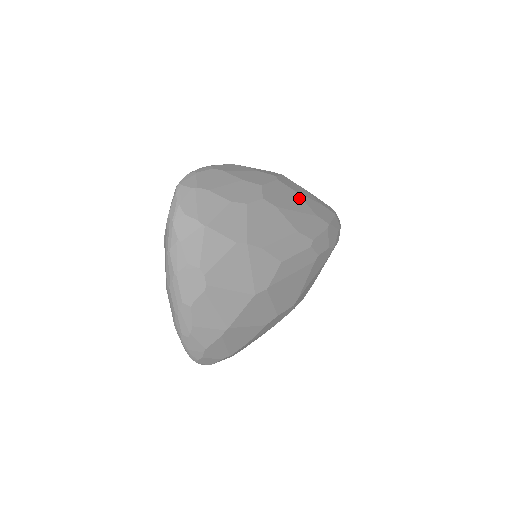
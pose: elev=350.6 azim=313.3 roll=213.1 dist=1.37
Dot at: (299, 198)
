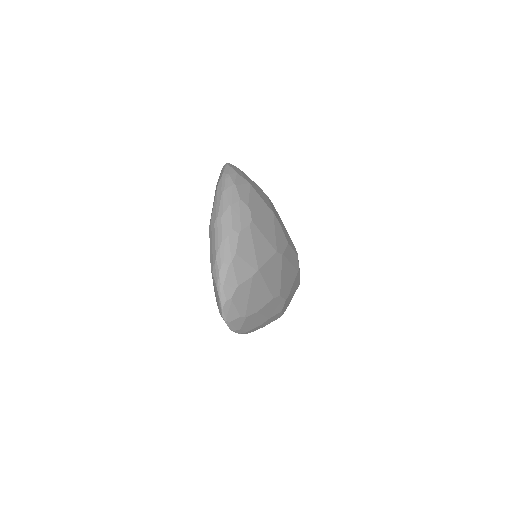
Dot at: occluded
